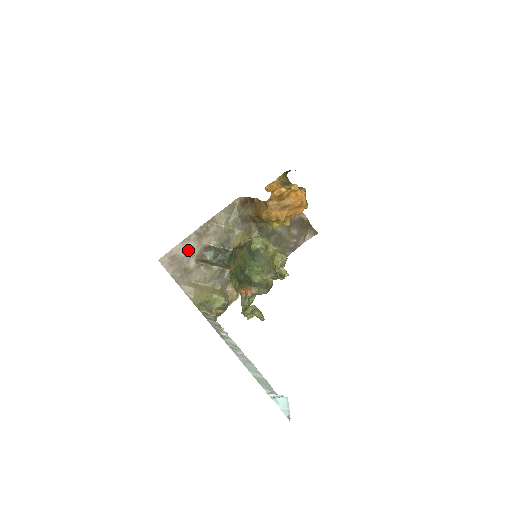
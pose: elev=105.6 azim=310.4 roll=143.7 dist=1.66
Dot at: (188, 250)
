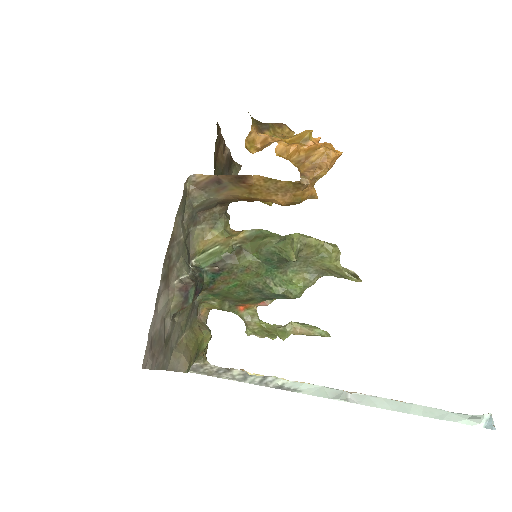
Dot at: (161, 313)
